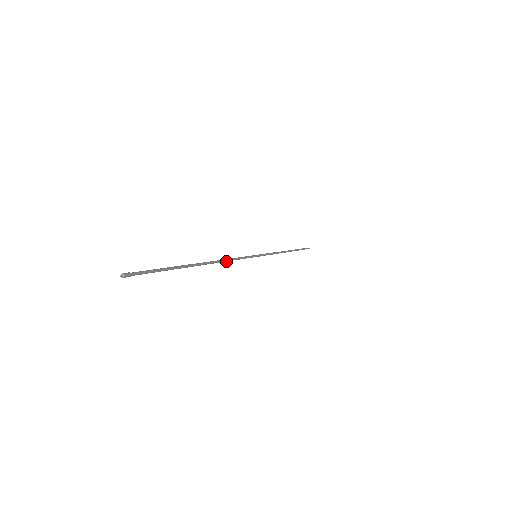
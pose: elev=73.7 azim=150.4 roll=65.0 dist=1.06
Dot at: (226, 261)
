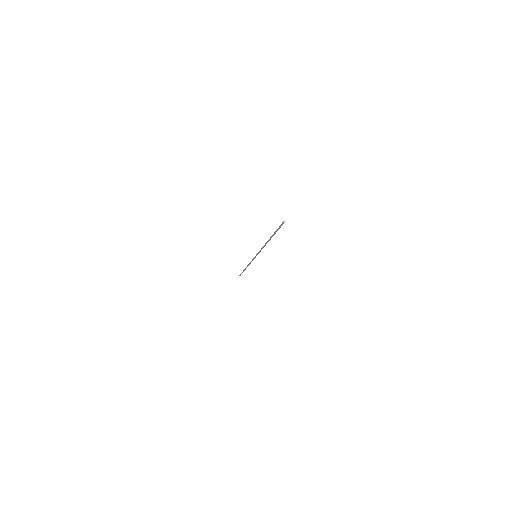
Dot at: occluded
